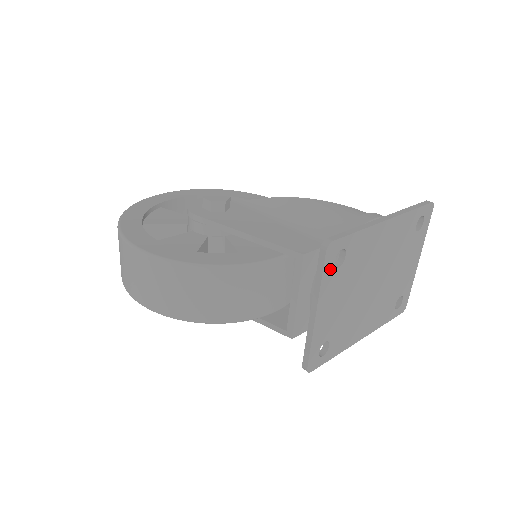
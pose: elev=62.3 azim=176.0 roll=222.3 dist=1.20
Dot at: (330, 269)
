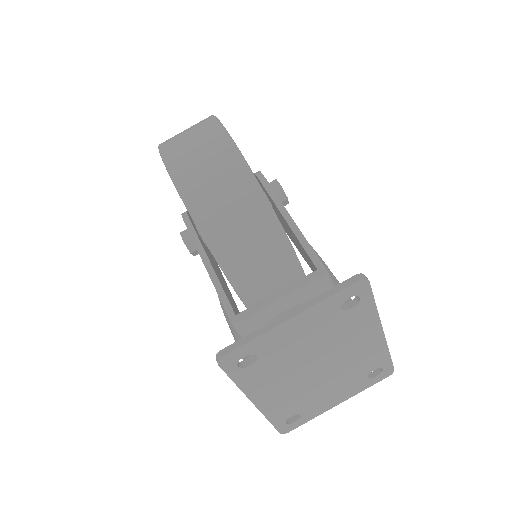
Dot at: (340, 299)
